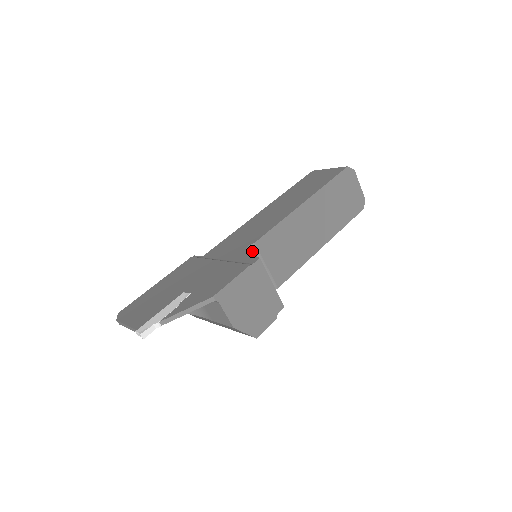
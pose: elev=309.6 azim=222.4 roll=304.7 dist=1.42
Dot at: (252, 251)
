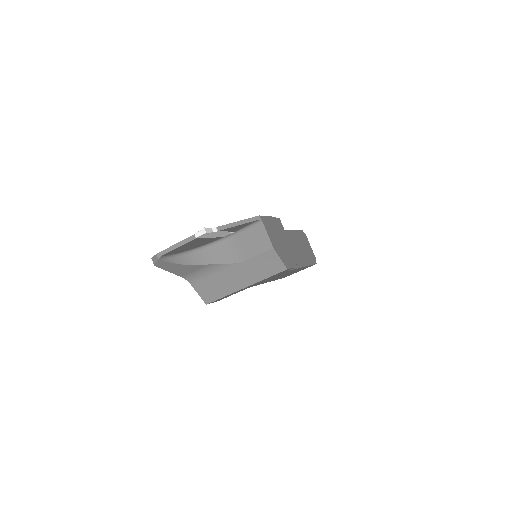
Dot at: occluded
